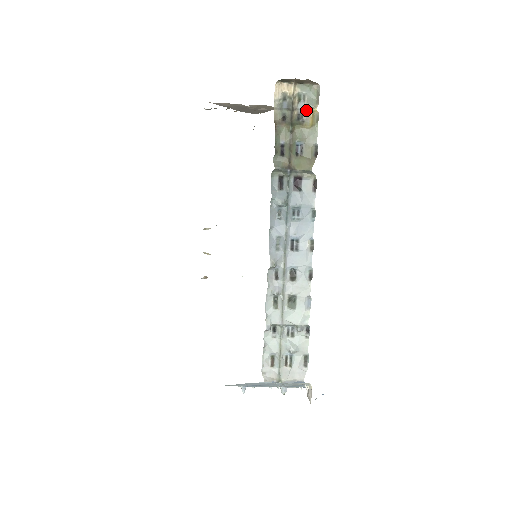
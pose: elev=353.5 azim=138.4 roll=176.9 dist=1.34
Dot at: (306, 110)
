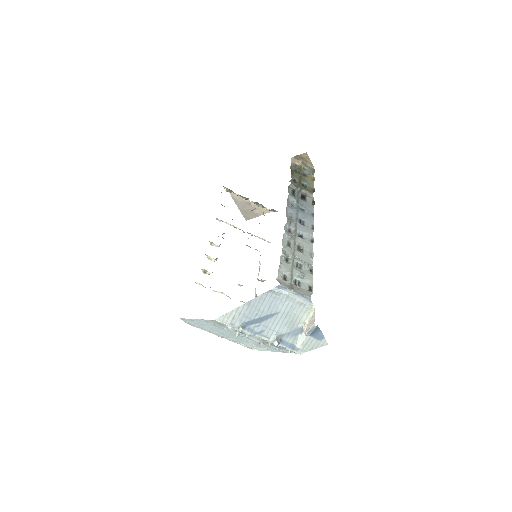
Dot at: (308, 174)
